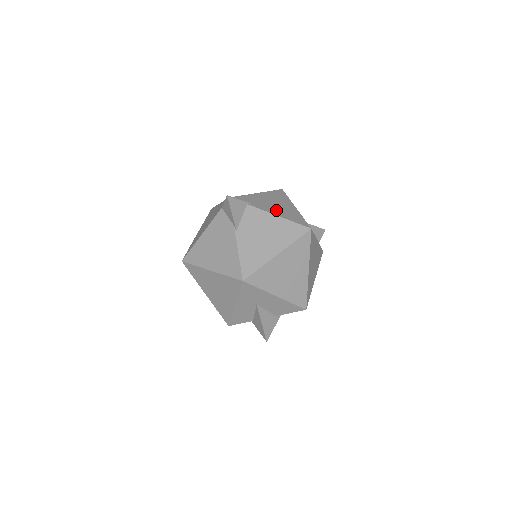
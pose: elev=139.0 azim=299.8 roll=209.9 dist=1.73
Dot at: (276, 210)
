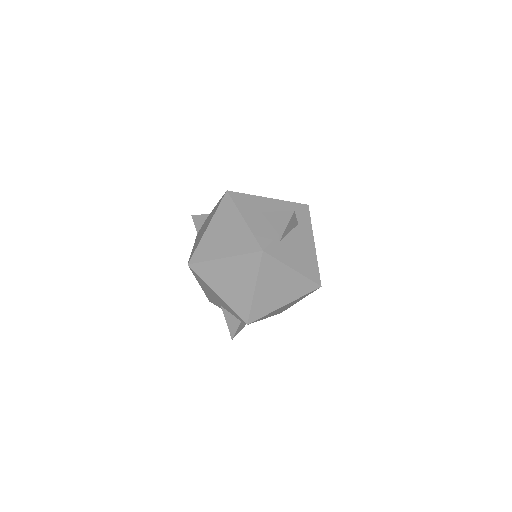
Dot at: occluded
